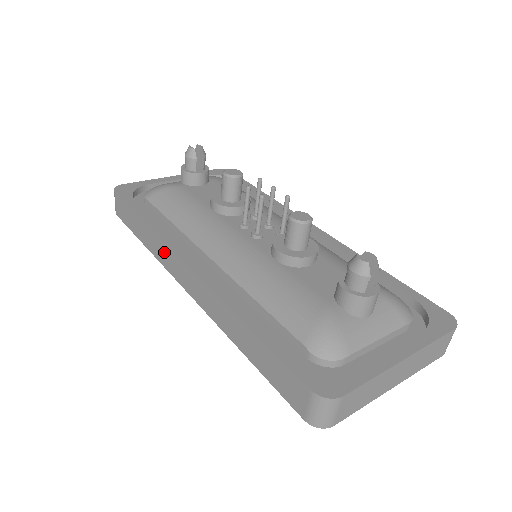
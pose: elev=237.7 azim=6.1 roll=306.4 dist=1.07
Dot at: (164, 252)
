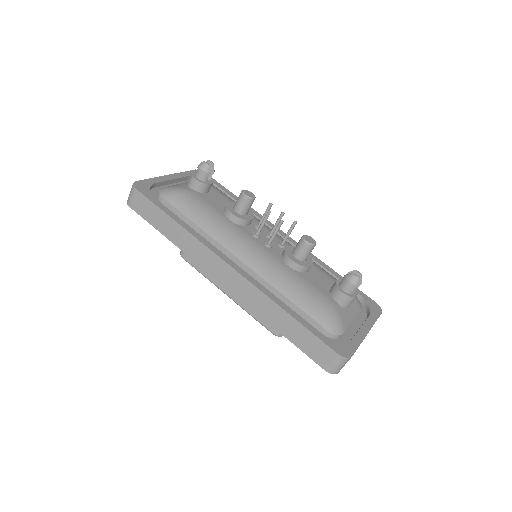
Dot at: (200, 251)
